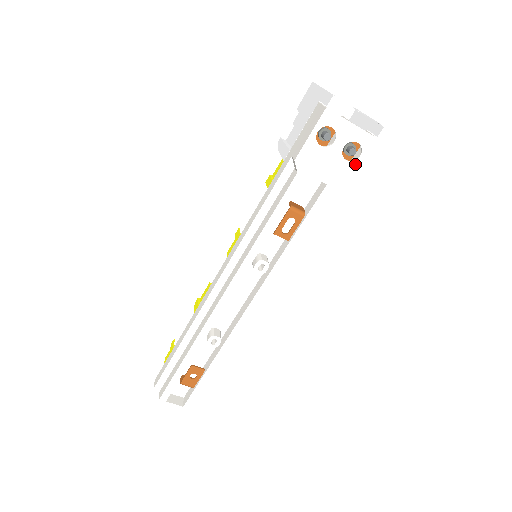
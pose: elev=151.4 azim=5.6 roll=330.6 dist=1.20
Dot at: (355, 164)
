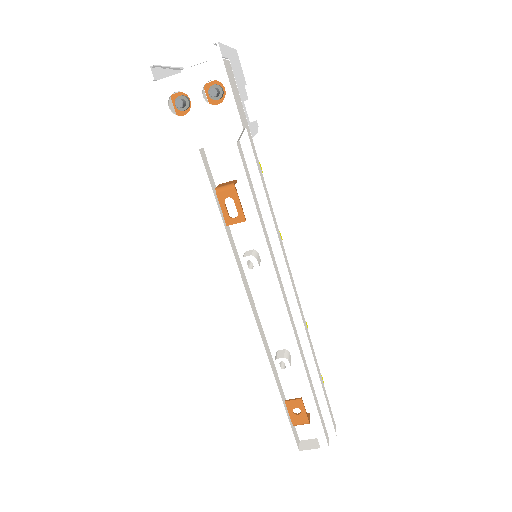
Dot at: (229, 100)
